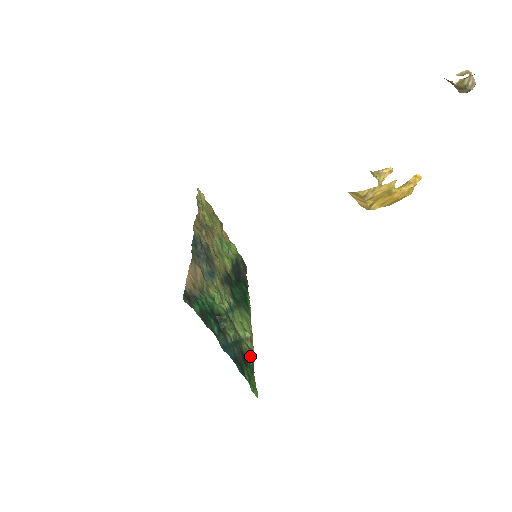
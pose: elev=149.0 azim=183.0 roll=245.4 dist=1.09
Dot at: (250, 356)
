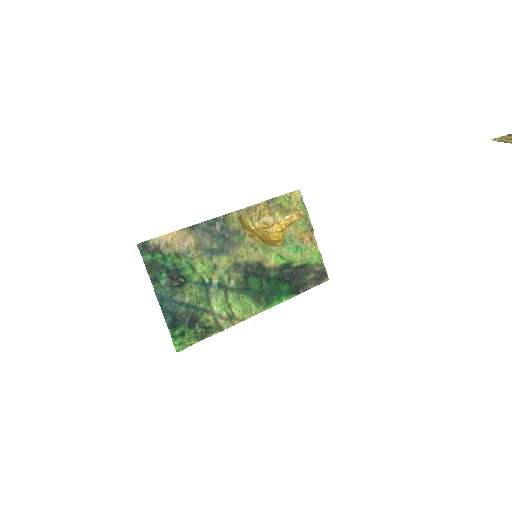
Dot at: (208, 327)
